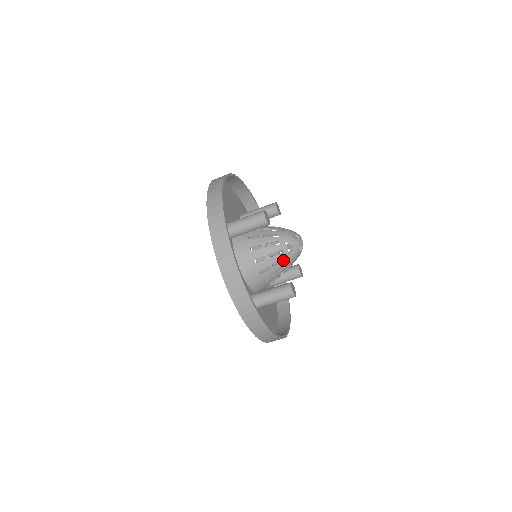
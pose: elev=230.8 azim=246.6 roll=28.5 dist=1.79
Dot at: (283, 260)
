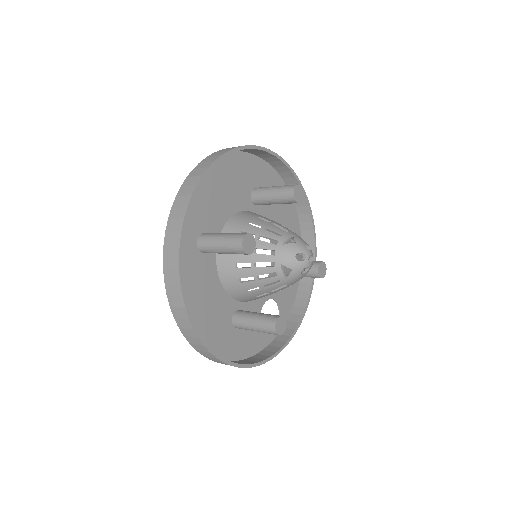
Dot at: occluded
